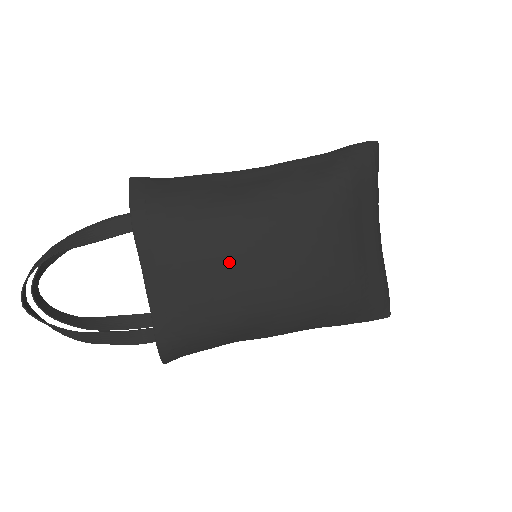
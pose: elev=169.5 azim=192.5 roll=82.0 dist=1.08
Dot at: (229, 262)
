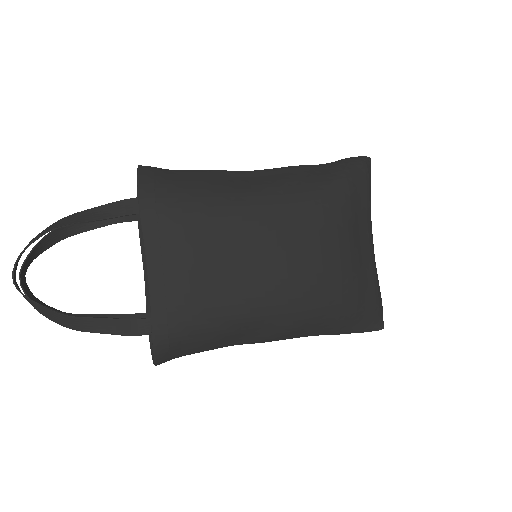
Dot at: (234, 250)
